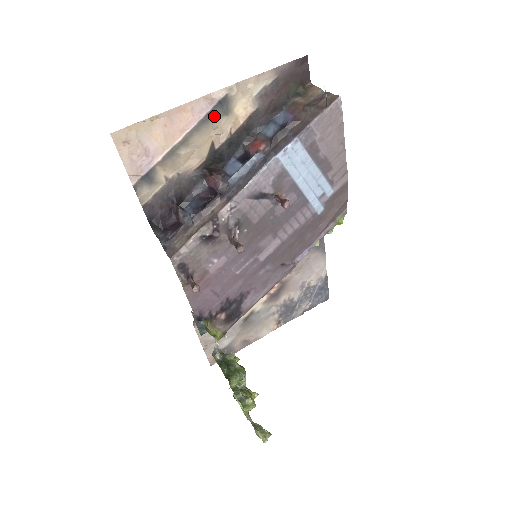
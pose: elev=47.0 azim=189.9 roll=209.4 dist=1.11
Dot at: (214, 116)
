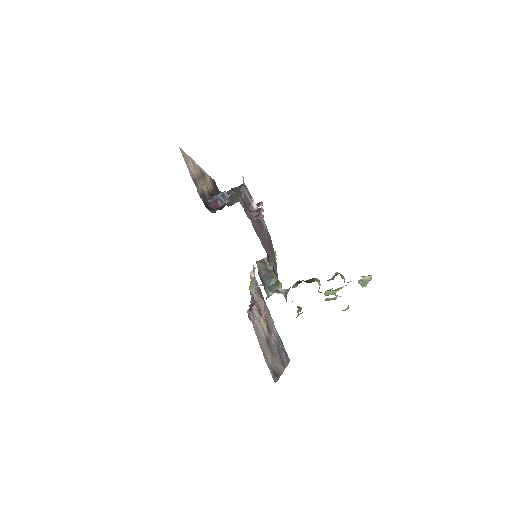
Dot at: (203, 176)
